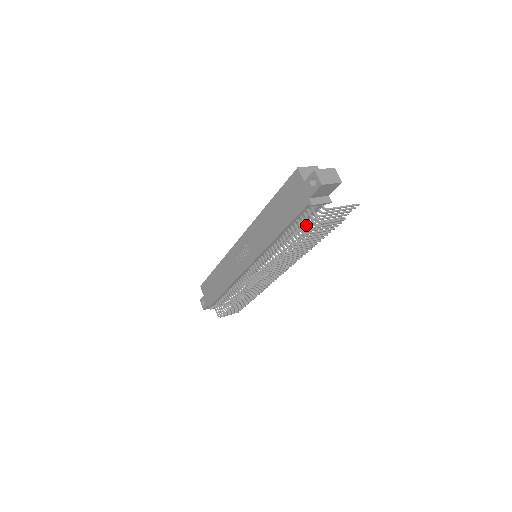
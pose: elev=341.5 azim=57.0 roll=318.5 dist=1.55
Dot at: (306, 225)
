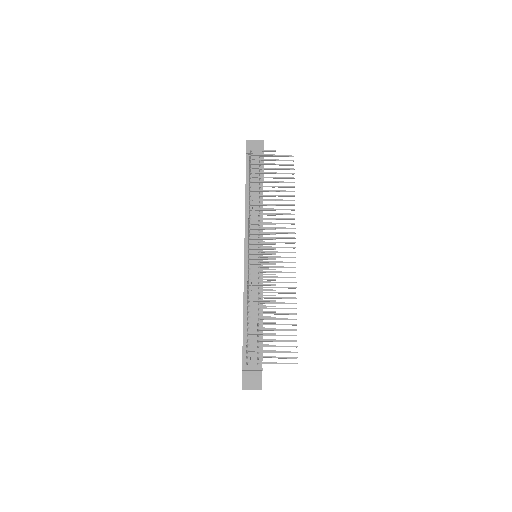
Dot at: (259, 178)
